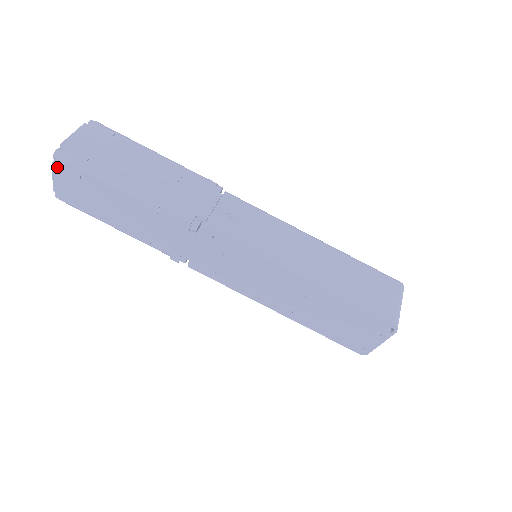
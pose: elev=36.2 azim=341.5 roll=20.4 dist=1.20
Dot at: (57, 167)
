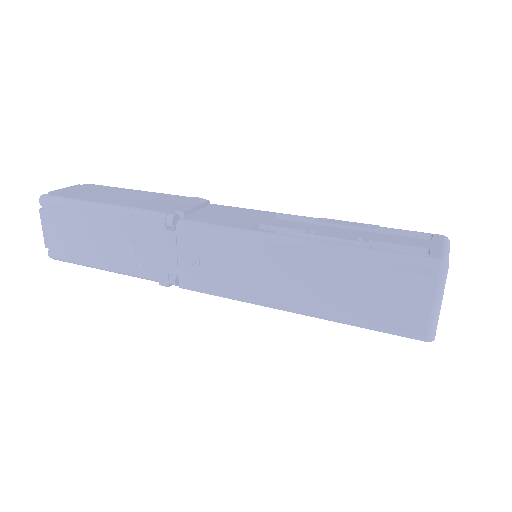
Dot at: occluded
